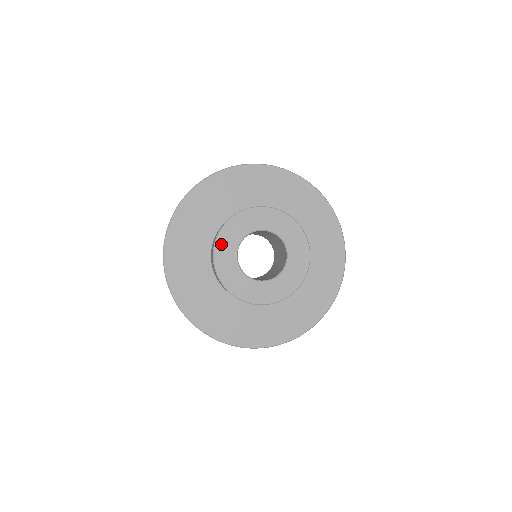
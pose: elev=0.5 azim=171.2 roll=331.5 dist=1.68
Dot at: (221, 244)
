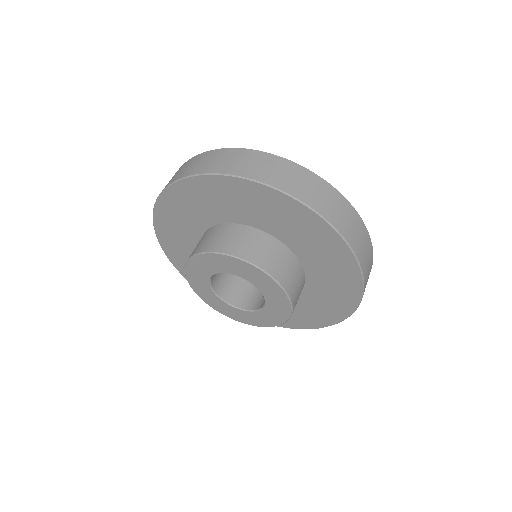
Dot at: (197, 262)
